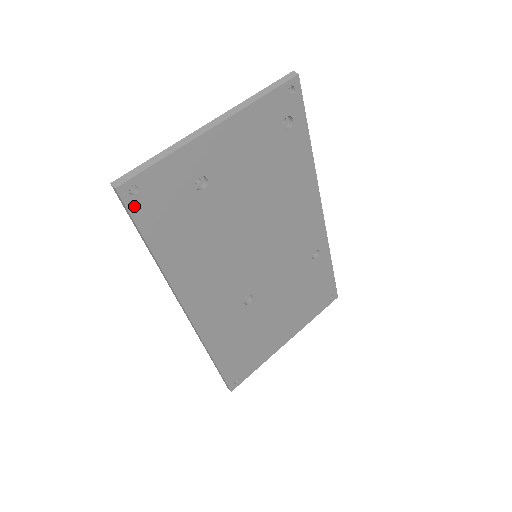
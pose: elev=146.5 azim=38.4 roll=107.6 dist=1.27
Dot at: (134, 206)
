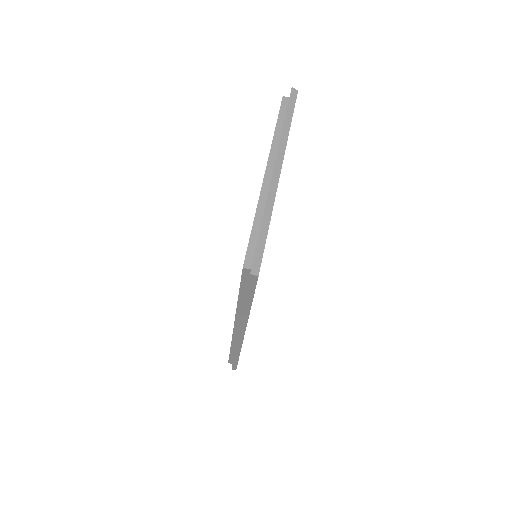
Dot at: occluded
